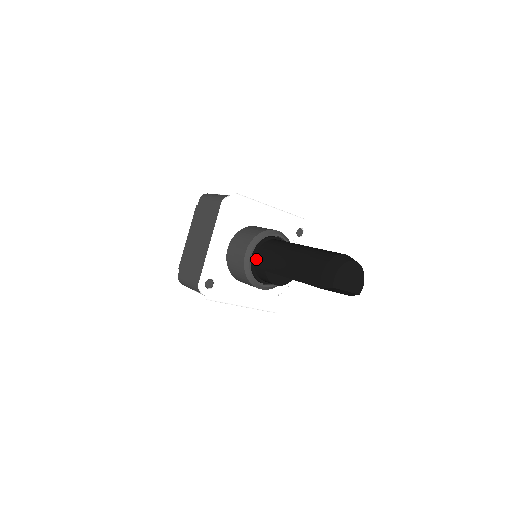
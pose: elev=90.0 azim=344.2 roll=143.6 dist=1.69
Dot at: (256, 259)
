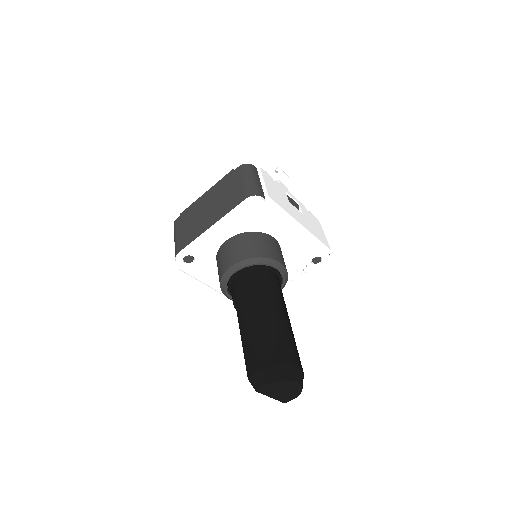
Dot at: (237, 279)
